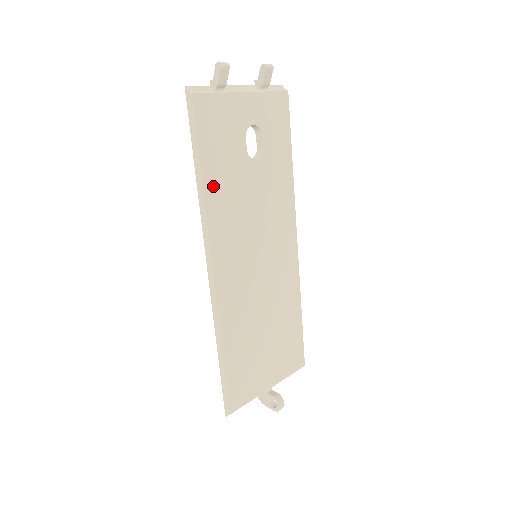
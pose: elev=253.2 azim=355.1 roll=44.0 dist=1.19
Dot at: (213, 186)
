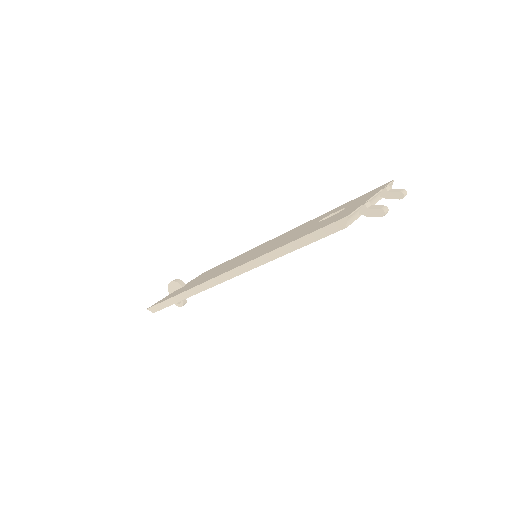
Dot at: occluded
